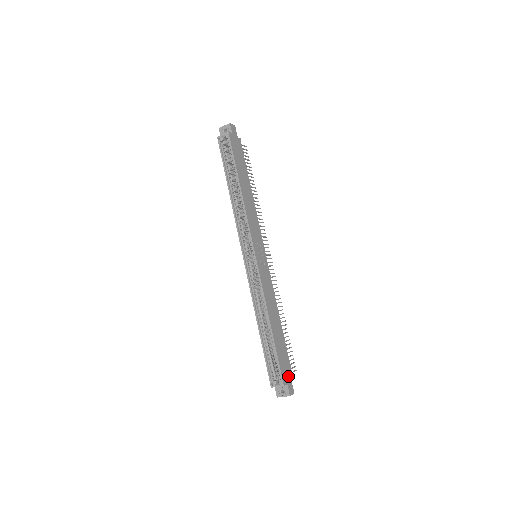
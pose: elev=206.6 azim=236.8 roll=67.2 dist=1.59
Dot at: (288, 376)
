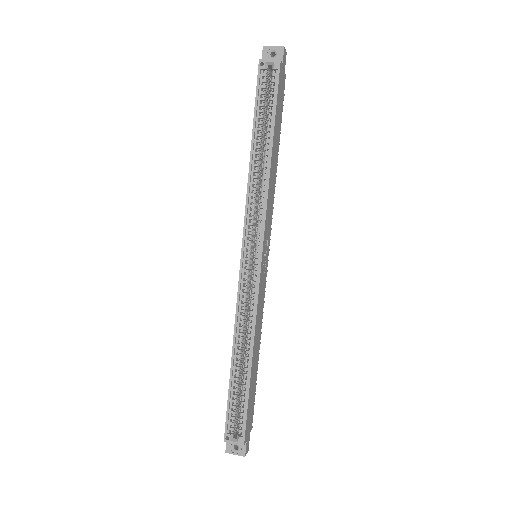
Dot at: (249, 429)
